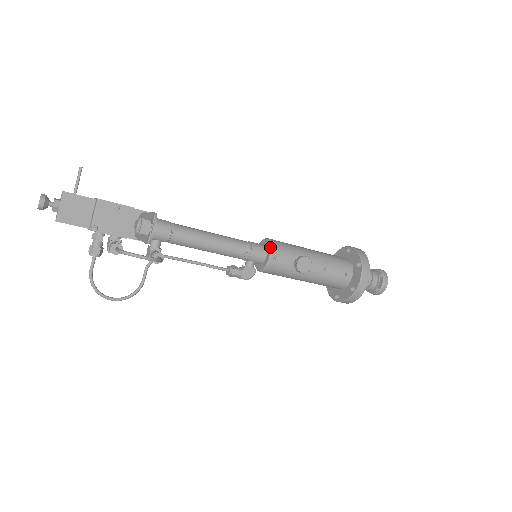
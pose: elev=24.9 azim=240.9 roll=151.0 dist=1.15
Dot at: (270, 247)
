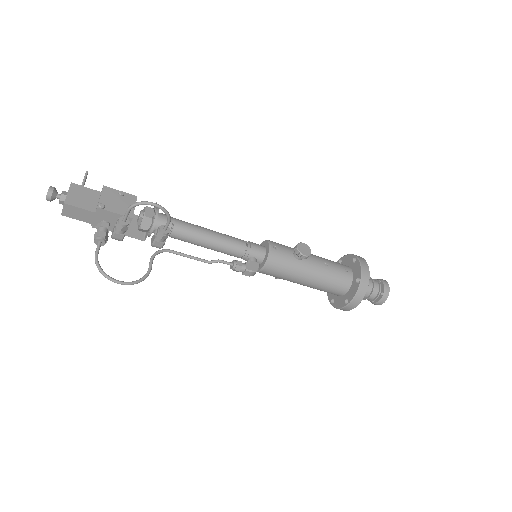
Dot at: (267, 241)
